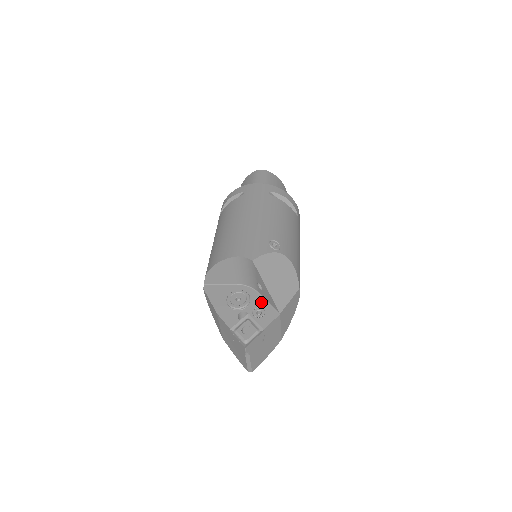
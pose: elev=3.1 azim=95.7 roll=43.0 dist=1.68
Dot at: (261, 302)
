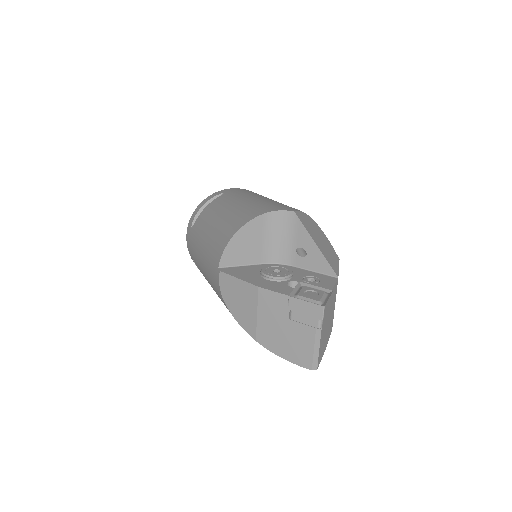
Dot at: (306, 272)
